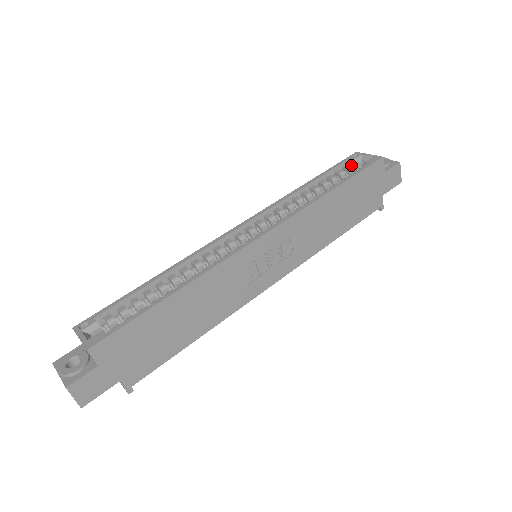
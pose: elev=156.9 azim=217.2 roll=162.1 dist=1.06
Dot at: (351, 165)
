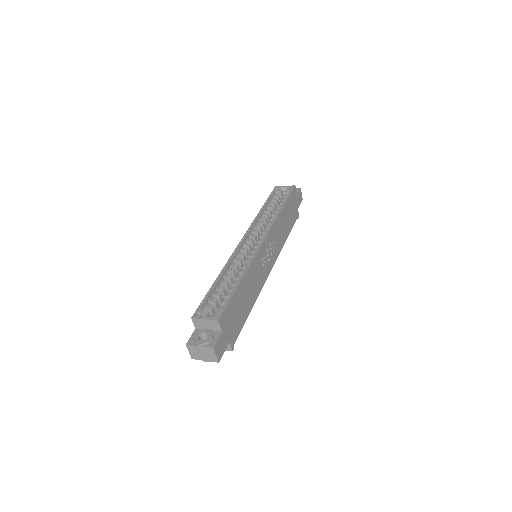
Dot at: (277, 194)
